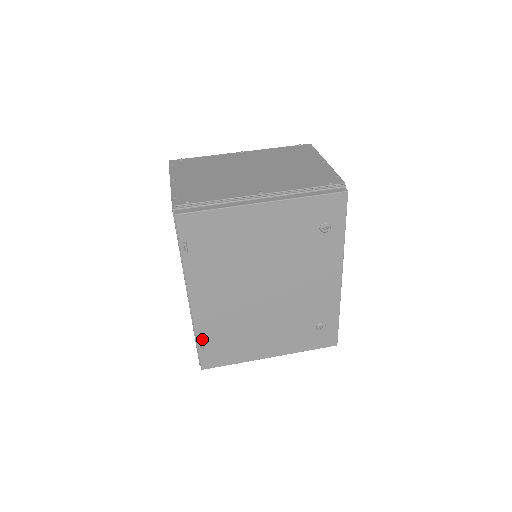
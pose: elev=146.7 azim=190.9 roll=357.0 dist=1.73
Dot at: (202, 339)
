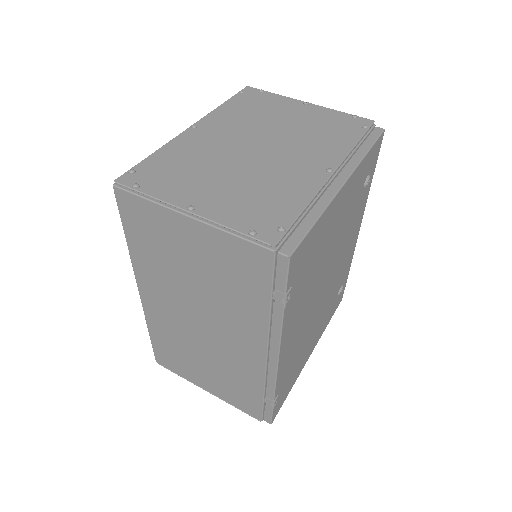
Dot at: (278, 391)
